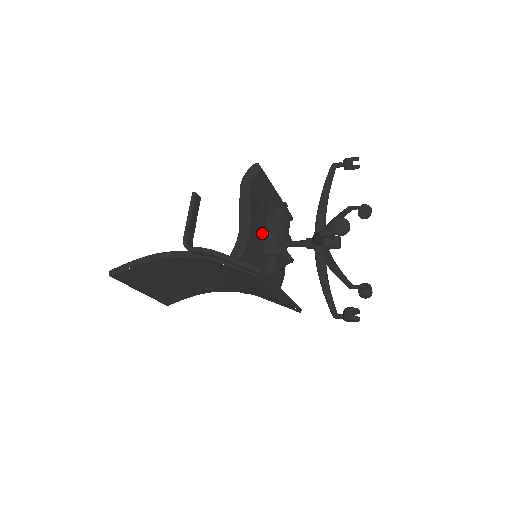
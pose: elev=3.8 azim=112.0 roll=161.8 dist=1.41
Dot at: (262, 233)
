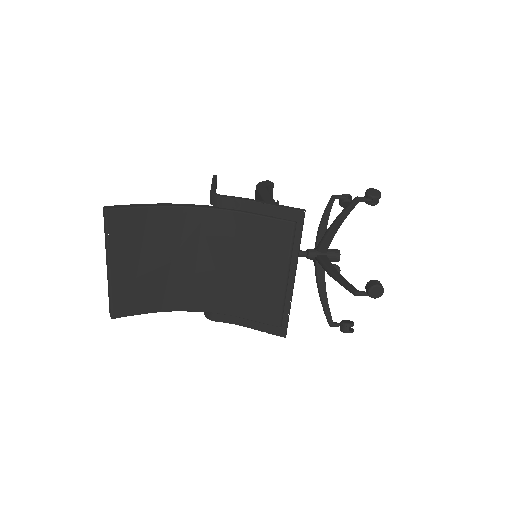
Dot at: occluded
